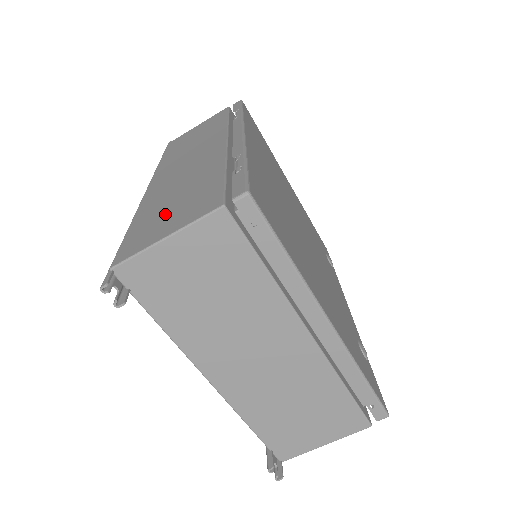
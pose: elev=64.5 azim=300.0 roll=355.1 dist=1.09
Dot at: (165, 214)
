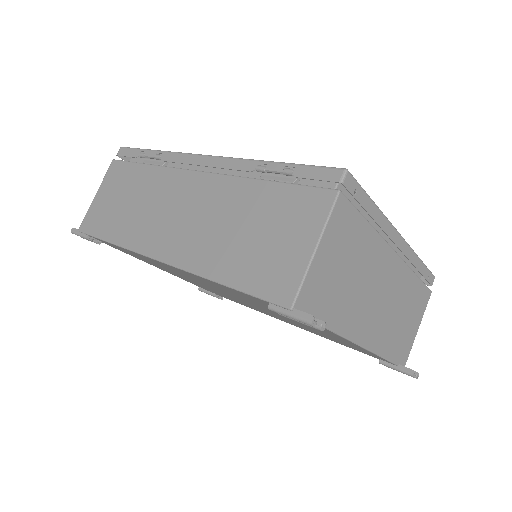
Dot at: (264, 244)
